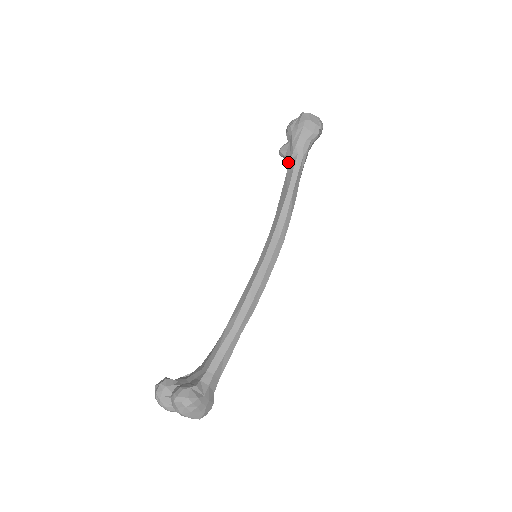
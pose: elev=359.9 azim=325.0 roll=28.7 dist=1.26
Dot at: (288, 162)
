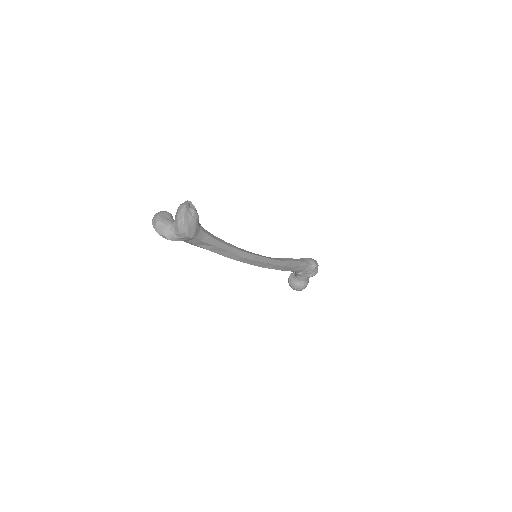
Dot at: occluded
